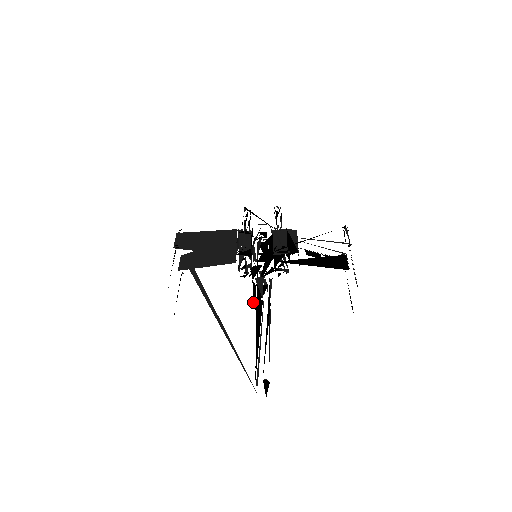
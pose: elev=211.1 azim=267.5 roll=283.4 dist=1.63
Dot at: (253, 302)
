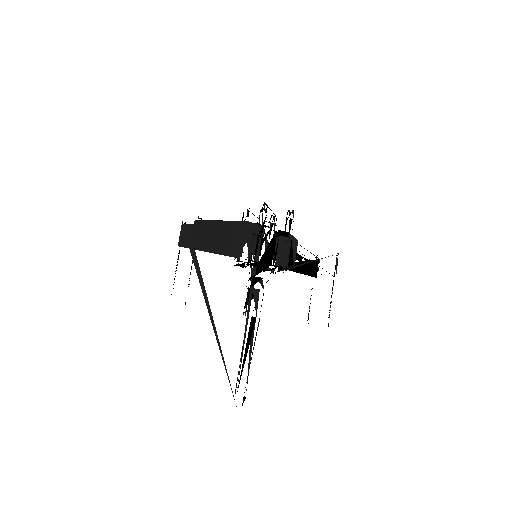
Dot at: occluded
